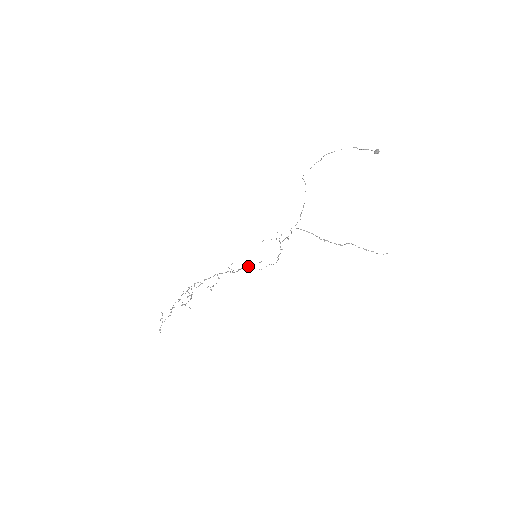
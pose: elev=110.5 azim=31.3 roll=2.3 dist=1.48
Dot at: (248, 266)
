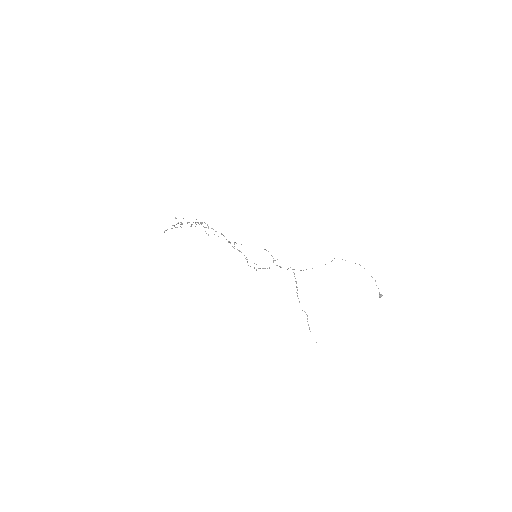
Dot at: occluded
